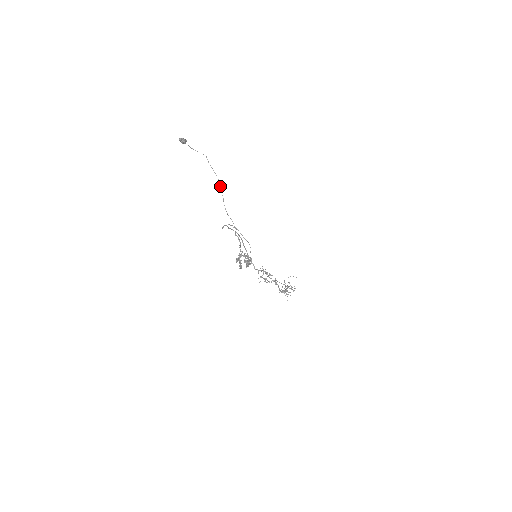
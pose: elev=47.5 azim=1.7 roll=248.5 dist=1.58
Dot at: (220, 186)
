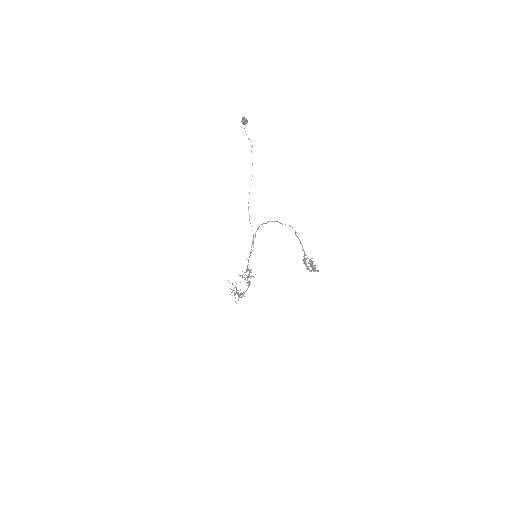
Dot at: occluded
